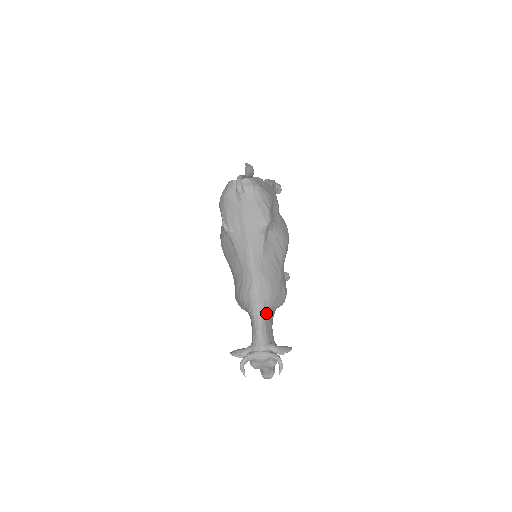
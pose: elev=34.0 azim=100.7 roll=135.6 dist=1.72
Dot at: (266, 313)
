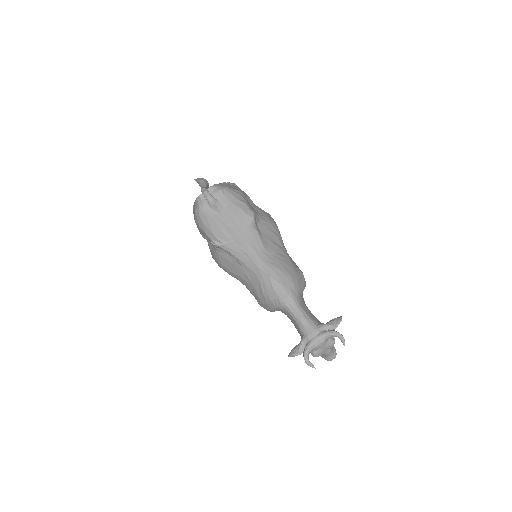
Dot at: (298, 300)
